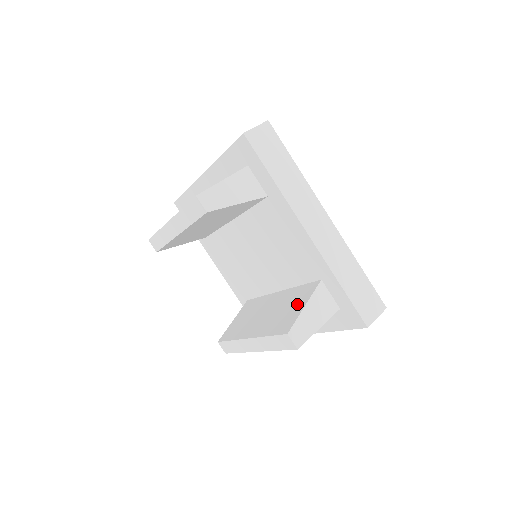
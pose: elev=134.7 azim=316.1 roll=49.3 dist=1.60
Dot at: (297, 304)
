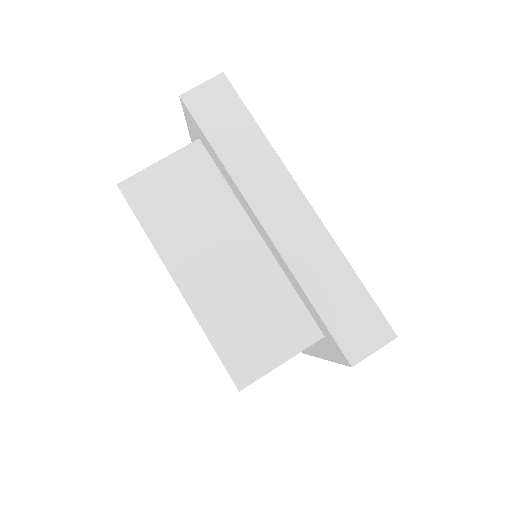
Dot at: occluded
